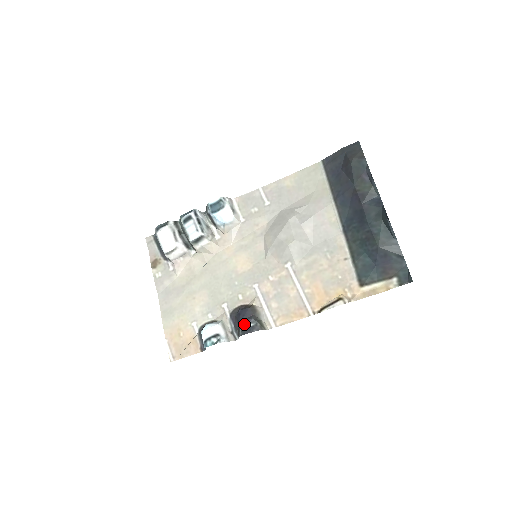
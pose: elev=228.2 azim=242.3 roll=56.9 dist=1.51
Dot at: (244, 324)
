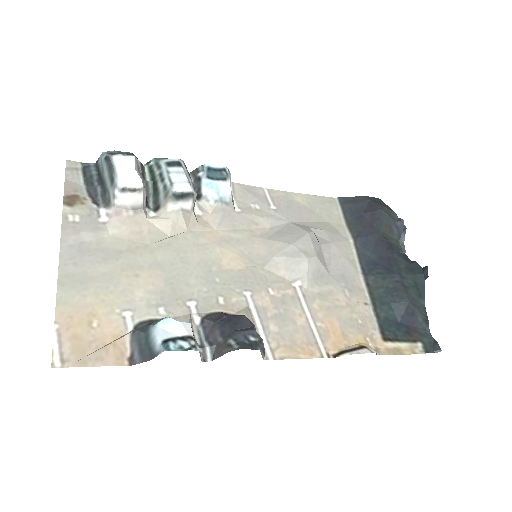
Dot at: (240, 335)
